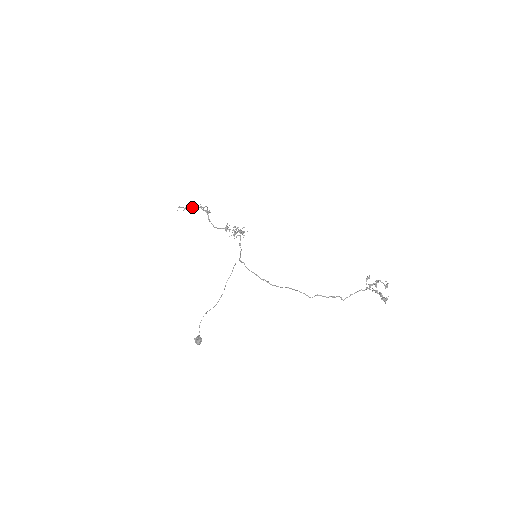
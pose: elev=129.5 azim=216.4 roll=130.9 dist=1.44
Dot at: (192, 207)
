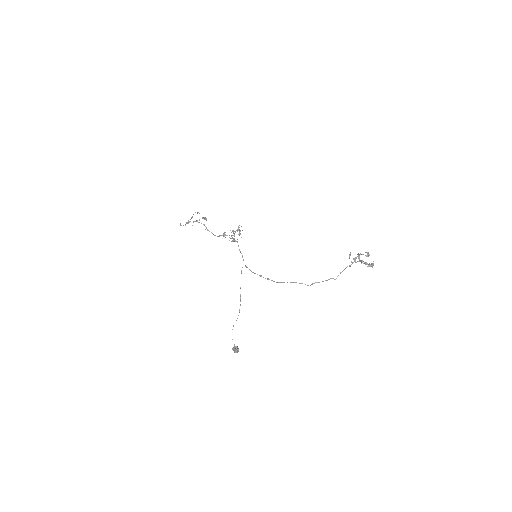
Dot at: (190, 221)
